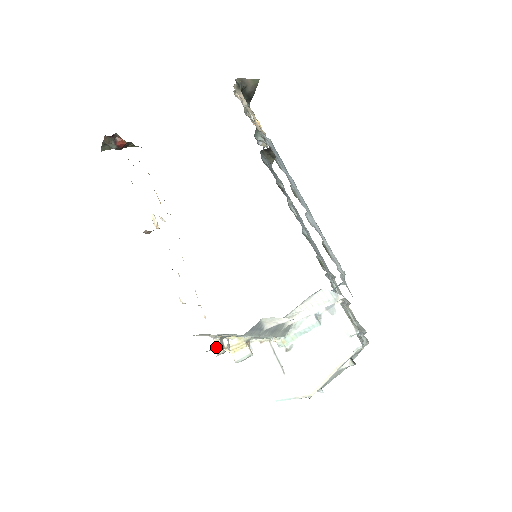
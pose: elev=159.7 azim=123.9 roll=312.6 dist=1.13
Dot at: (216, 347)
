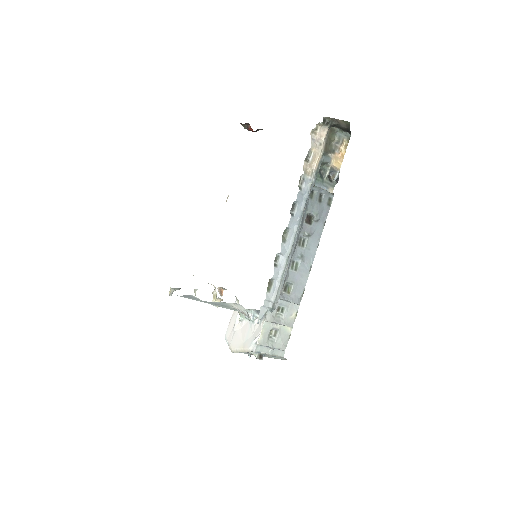
Dot at: (170, 291)
